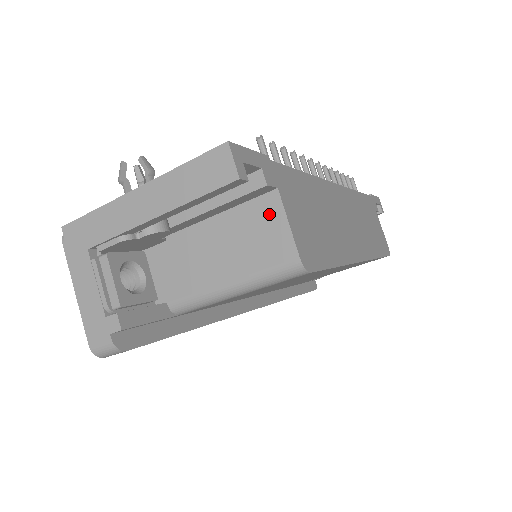
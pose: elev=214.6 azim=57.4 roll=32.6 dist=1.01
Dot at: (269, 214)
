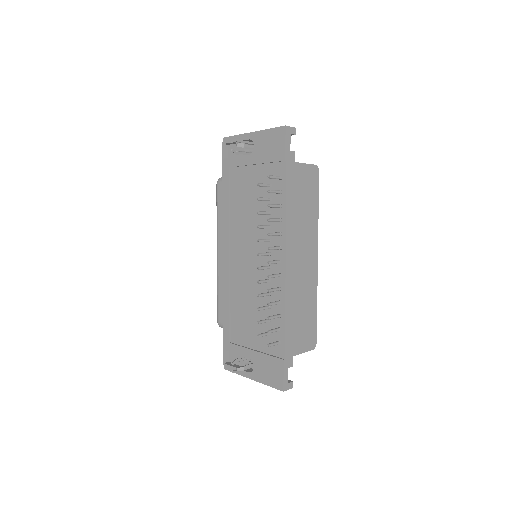
Dot at: occluded
